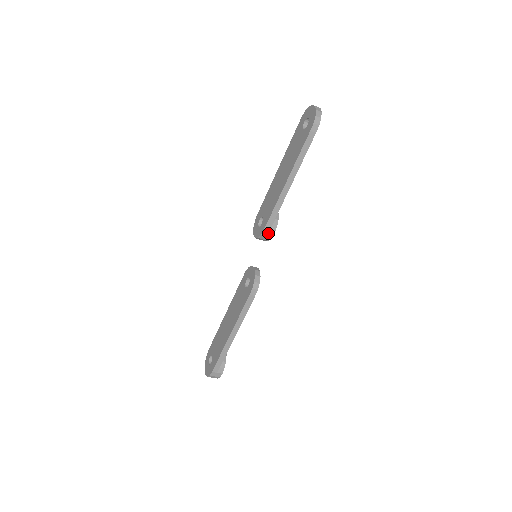
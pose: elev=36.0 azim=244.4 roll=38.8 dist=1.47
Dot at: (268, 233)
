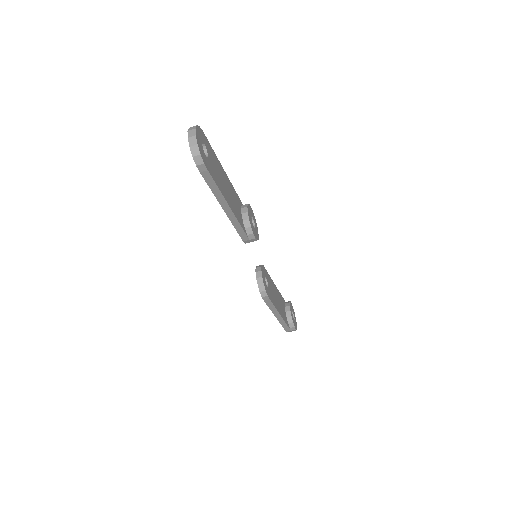
Dot at: (250, 240)
